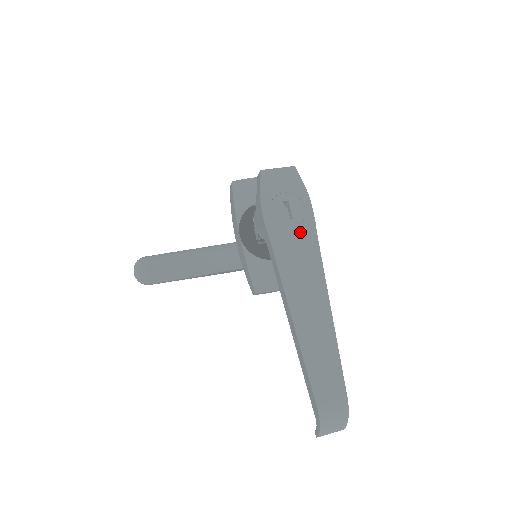
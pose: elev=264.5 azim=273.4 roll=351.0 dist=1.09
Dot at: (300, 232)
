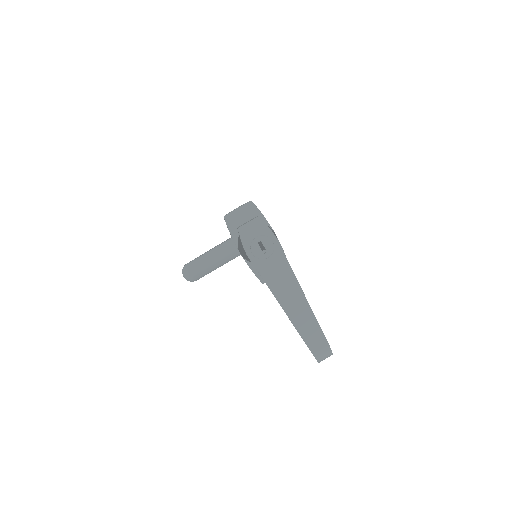
Dot at: (274, 258)
